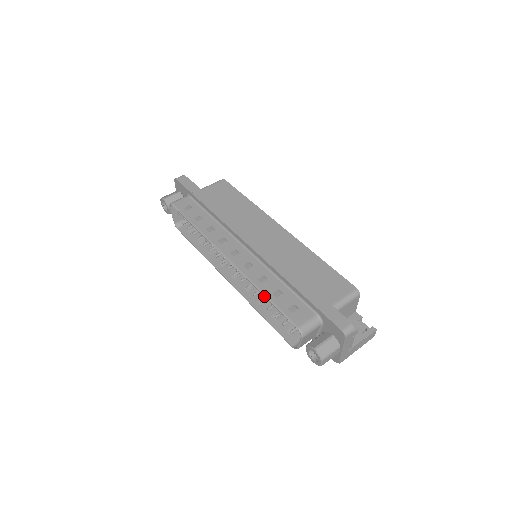
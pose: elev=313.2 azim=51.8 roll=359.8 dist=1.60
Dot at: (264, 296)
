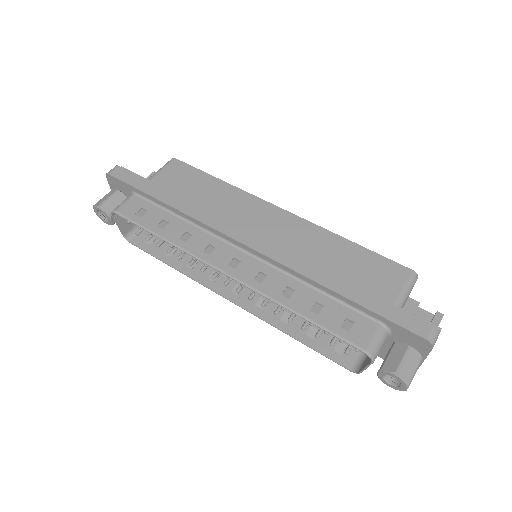
Dot at: occluded
